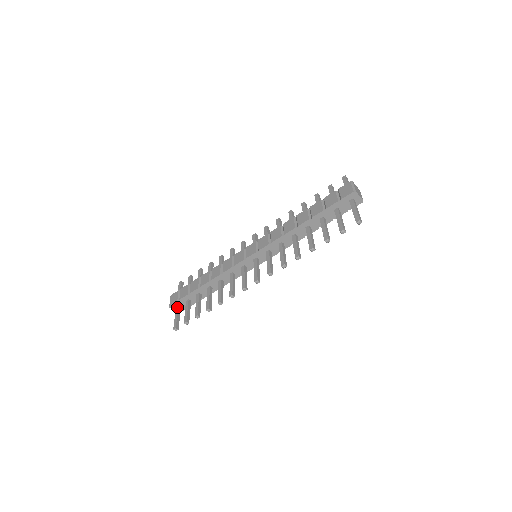
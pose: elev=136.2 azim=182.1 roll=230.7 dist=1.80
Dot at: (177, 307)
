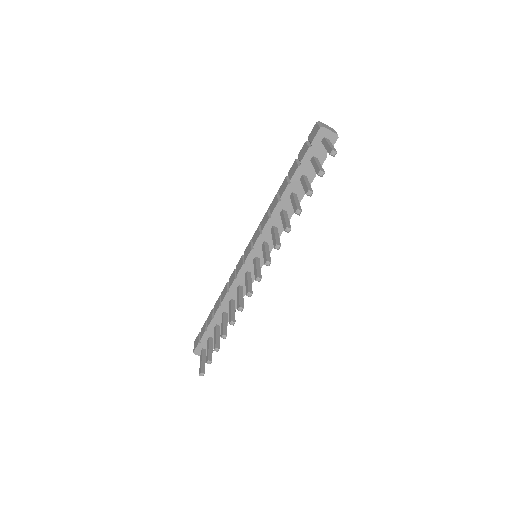
Dot at: (201, 351)
